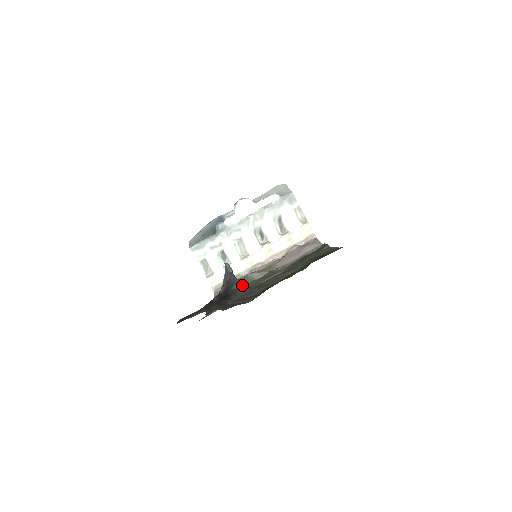
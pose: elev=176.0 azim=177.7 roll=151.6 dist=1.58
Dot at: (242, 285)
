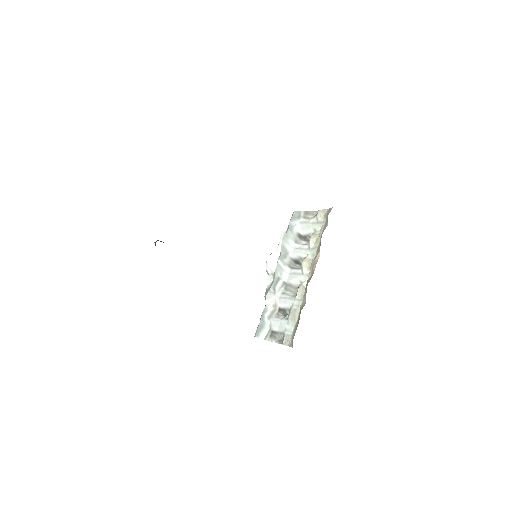
Dot at: occluded
